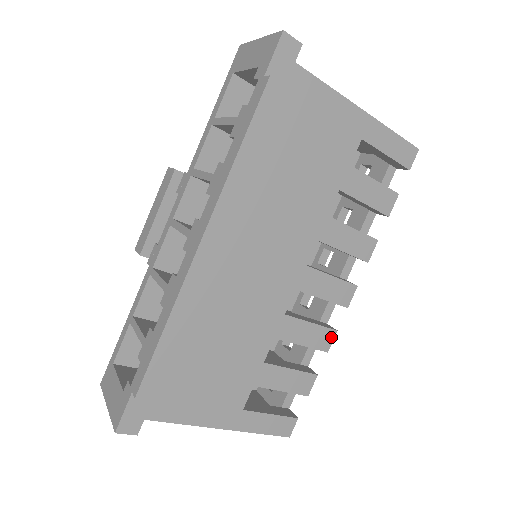
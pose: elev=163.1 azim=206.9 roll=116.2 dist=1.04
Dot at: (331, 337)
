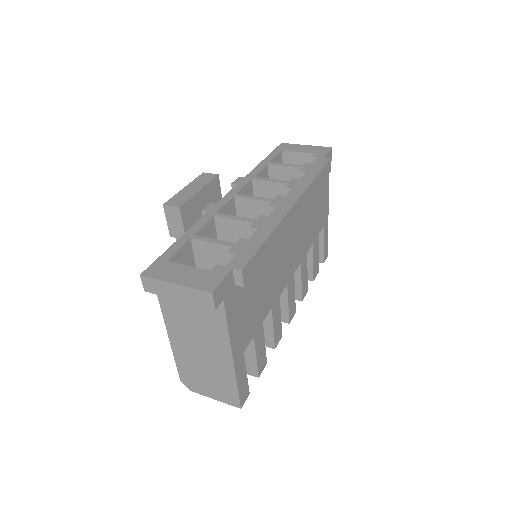
Dot at: (280, 338)
